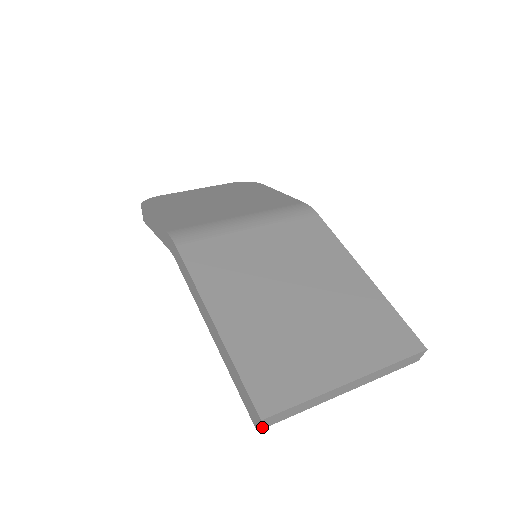
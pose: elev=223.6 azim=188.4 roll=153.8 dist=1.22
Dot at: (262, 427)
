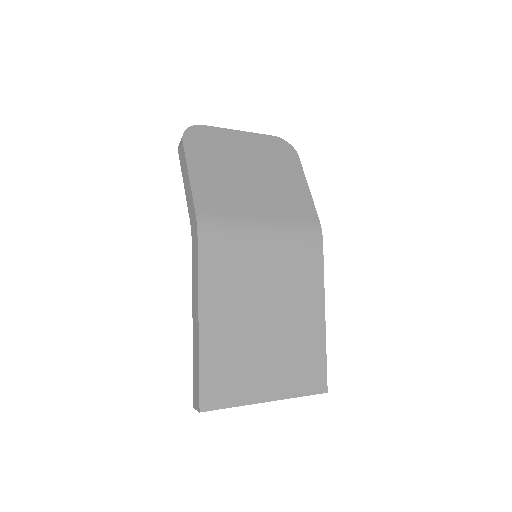
Dot at: occluded
